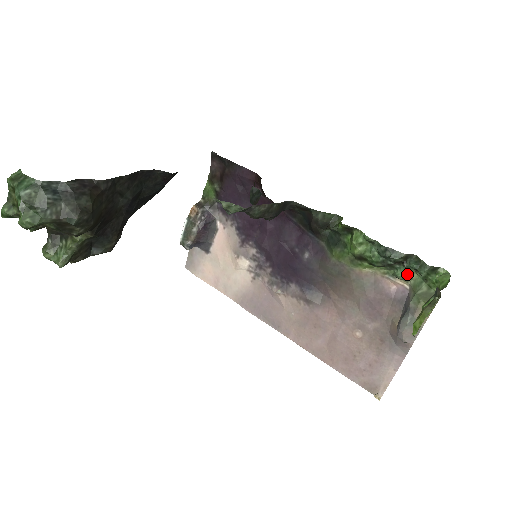
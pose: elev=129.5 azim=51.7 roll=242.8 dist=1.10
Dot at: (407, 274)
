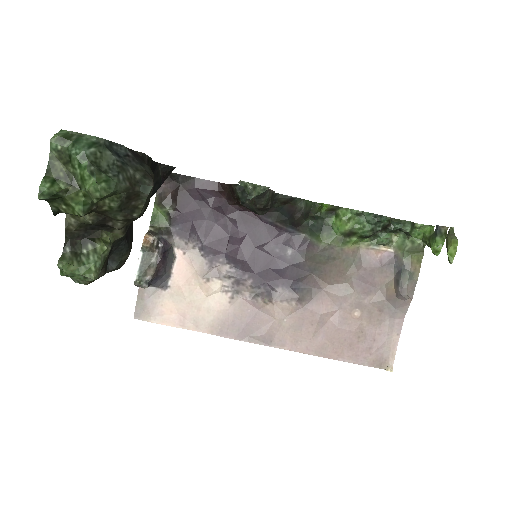
Dot at: (389, 238)
